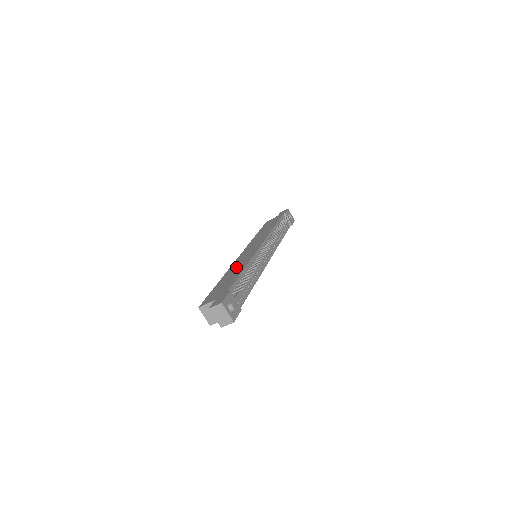
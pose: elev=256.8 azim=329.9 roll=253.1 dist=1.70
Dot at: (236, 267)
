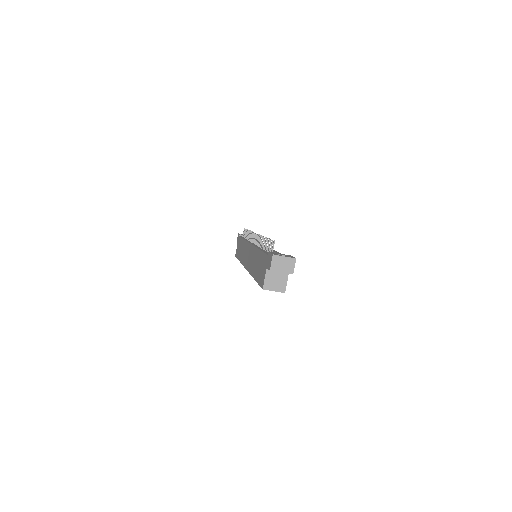
Dot at: (253, 263)
